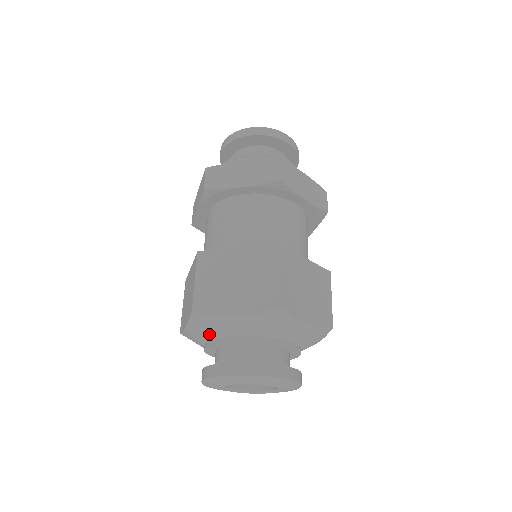
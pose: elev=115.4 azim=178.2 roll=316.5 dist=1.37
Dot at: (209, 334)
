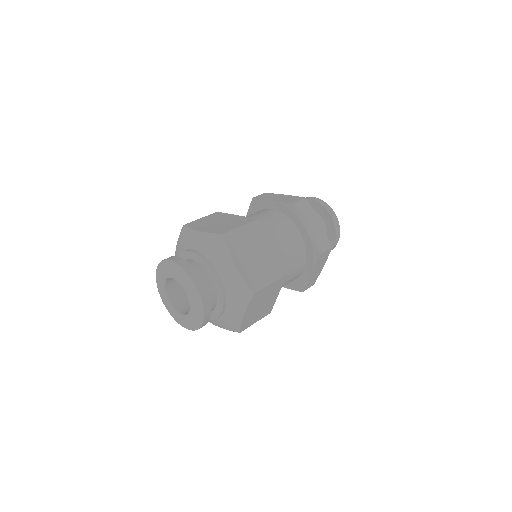
Dot at: occluded
